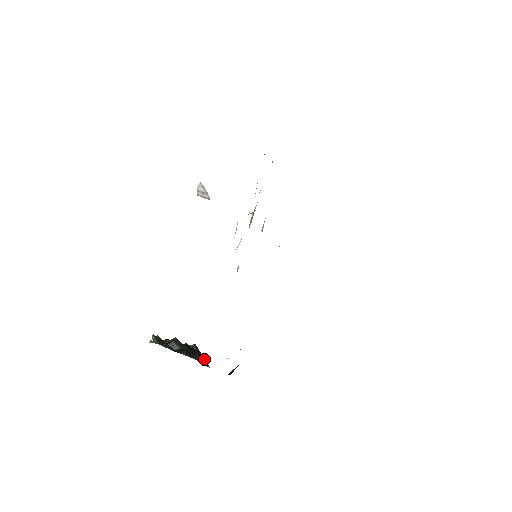
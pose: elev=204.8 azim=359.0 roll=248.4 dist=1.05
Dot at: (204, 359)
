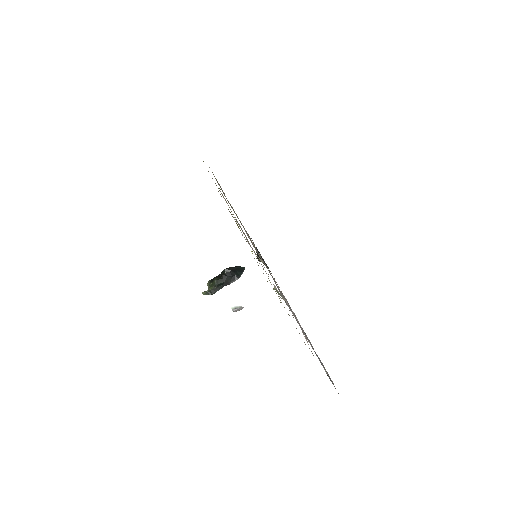
Dot at: (238, 269)
